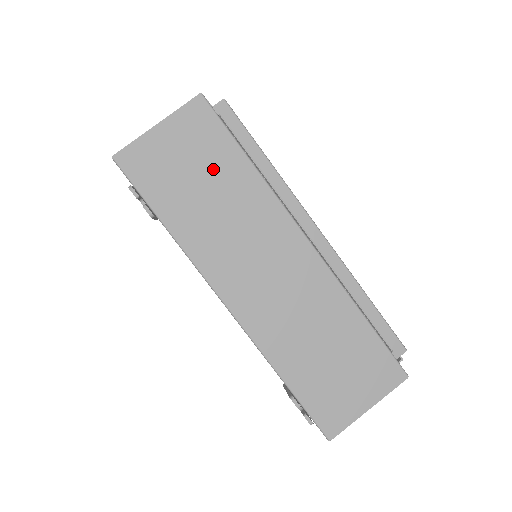
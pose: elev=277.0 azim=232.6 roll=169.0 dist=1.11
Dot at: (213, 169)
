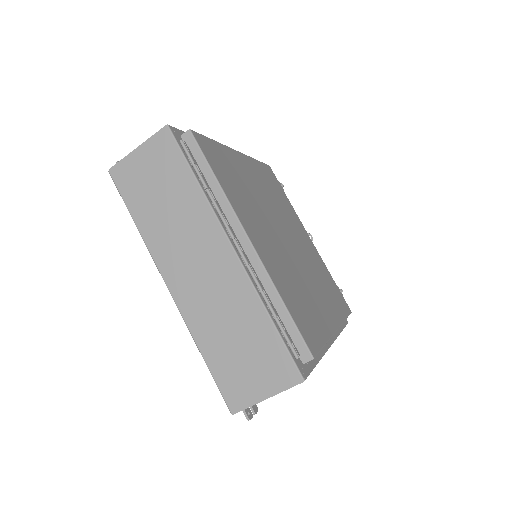
Dot at: occluded
